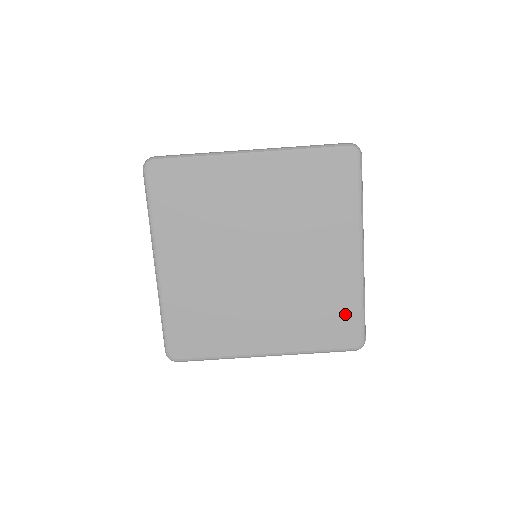
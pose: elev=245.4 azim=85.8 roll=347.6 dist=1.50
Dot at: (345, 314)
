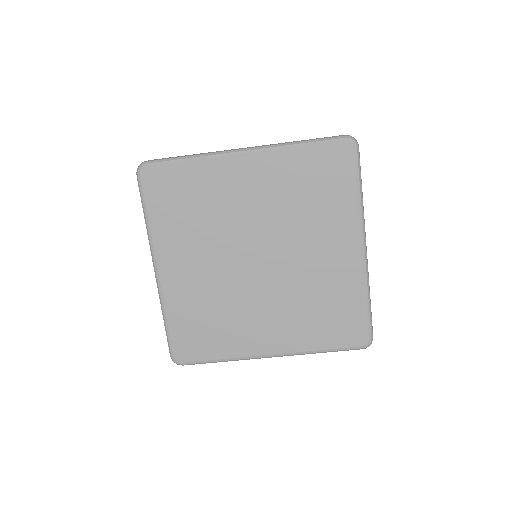
Dot at: (350, 312)
